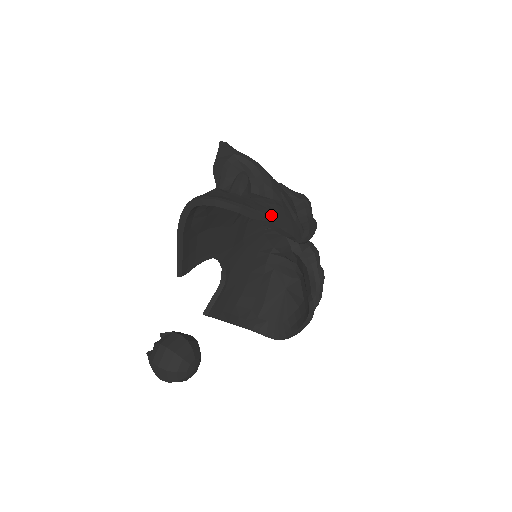
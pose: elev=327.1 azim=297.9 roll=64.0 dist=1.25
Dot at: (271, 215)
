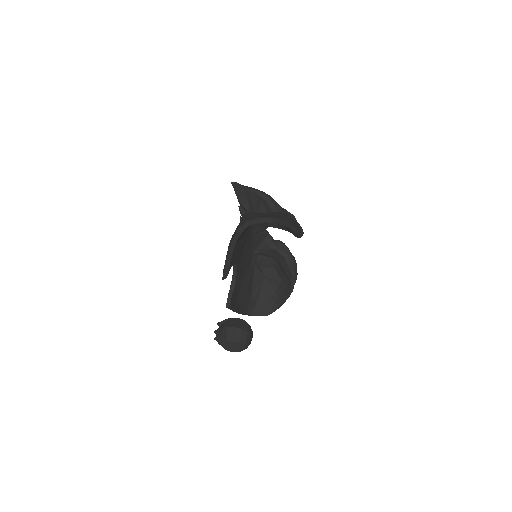
Dot at: (291, 222)
